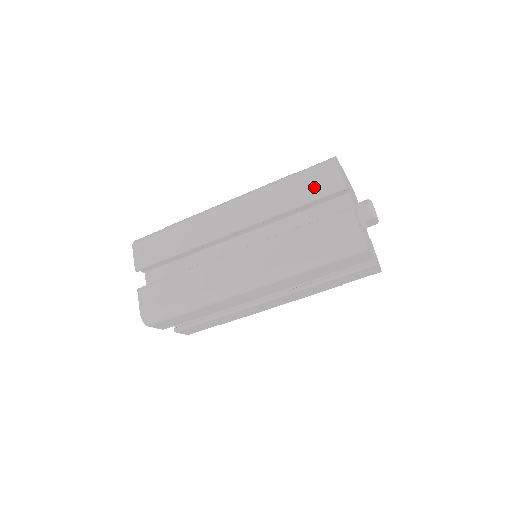
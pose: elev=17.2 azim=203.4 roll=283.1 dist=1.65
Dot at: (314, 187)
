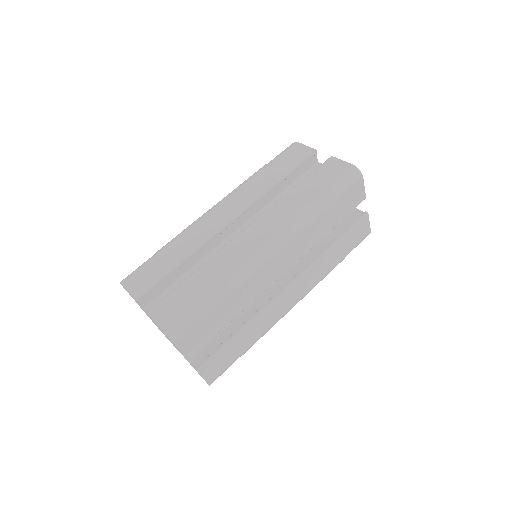
Dot at: (290, 161)
